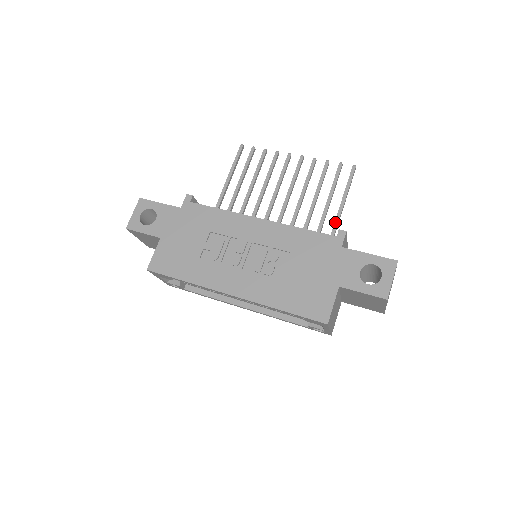
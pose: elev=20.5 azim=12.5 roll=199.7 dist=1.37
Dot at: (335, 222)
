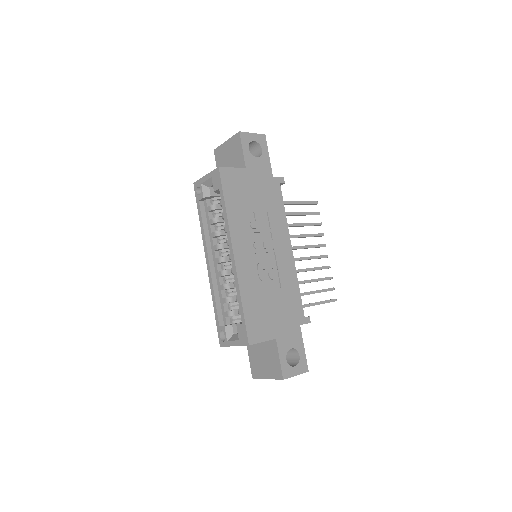
Dot at: occluded
